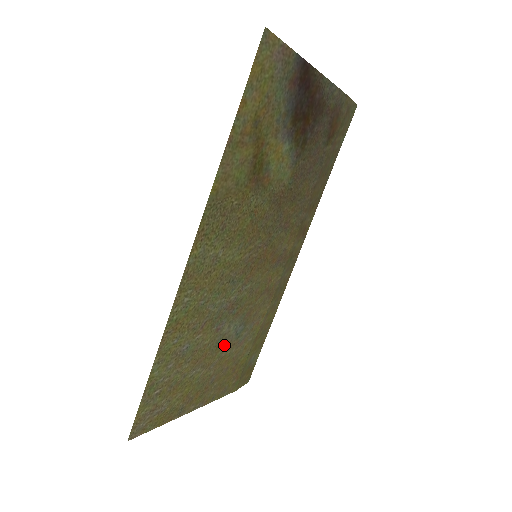
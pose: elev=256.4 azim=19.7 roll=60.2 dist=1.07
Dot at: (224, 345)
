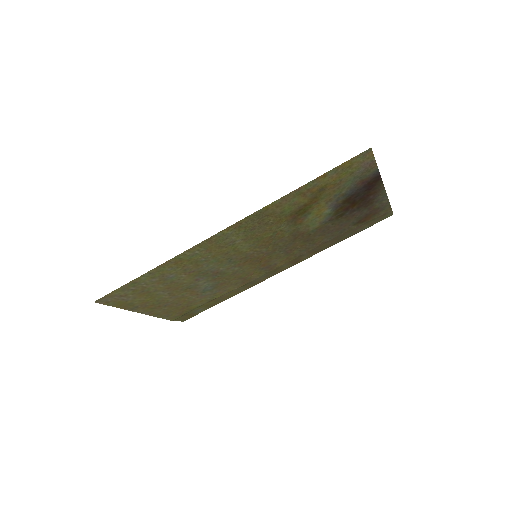
Dot at: (192, 290)
